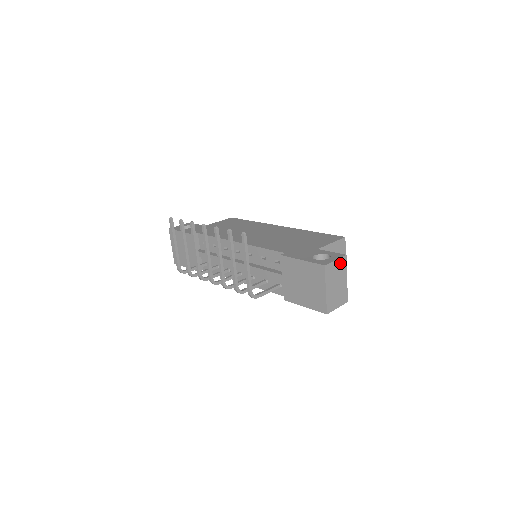
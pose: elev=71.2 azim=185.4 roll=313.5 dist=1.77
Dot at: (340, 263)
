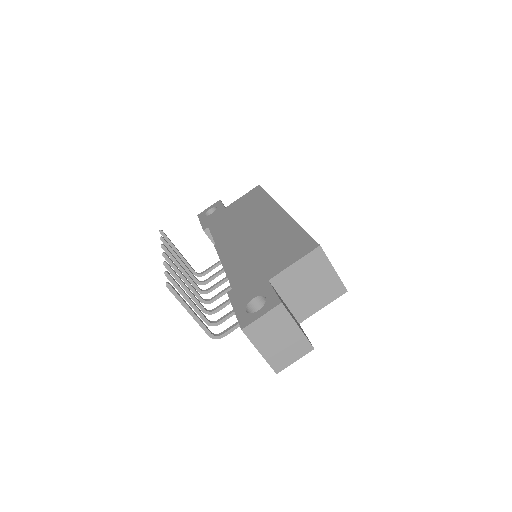
Dot at: (273, 316)
